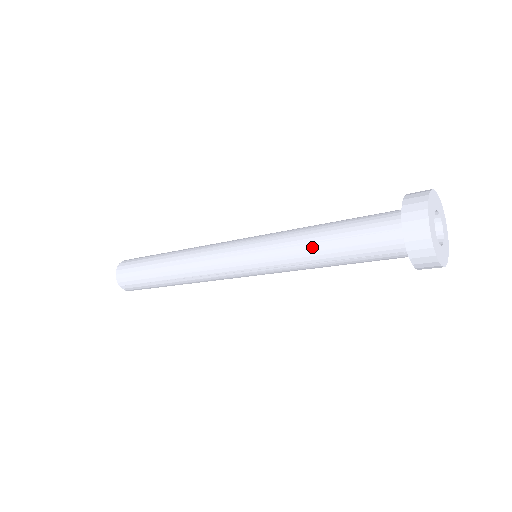
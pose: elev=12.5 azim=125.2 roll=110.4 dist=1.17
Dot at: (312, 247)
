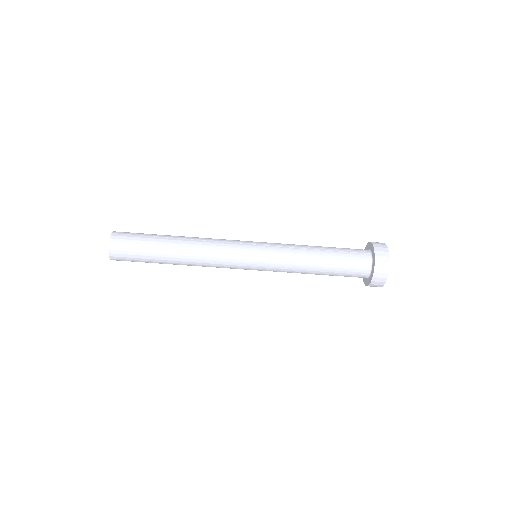
Dot at: (312, 251)
